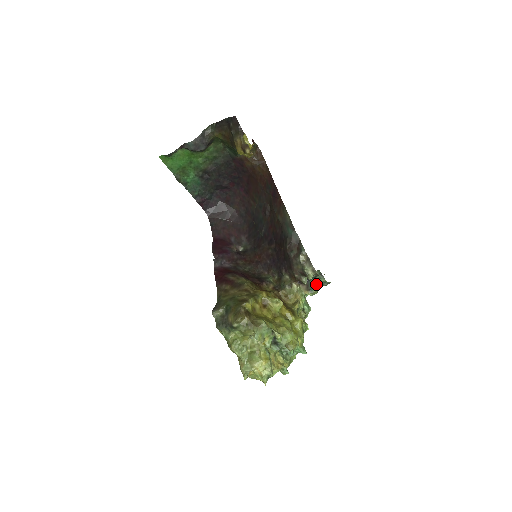
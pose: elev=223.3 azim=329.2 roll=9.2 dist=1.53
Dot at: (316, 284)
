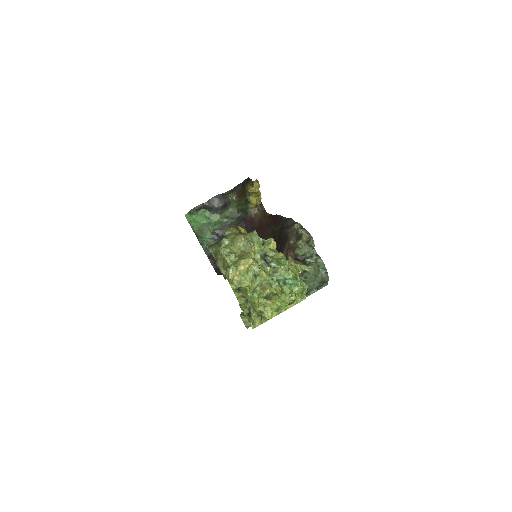
Dot at: (313, 263)
